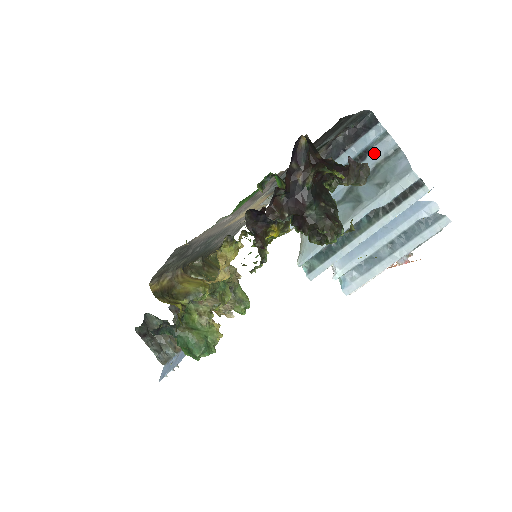
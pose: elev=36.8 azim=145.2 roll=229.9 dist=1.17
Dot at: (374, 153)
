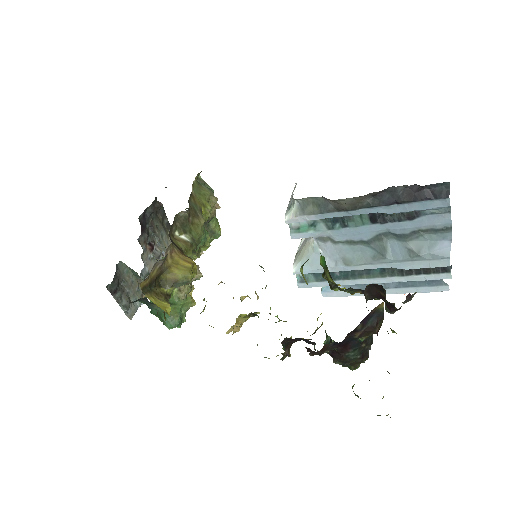
Dot at: (424, 220)
